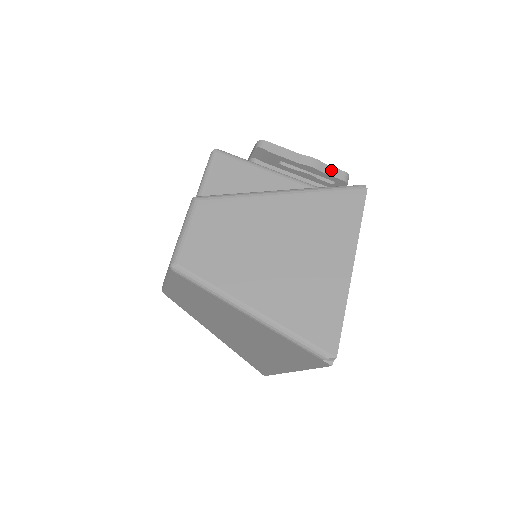
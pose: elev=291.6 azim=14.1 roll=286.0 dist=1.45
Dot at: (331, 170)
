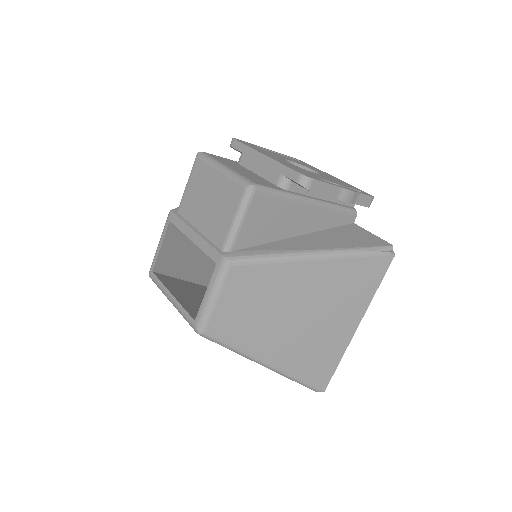
Dot at: (362, 199)
